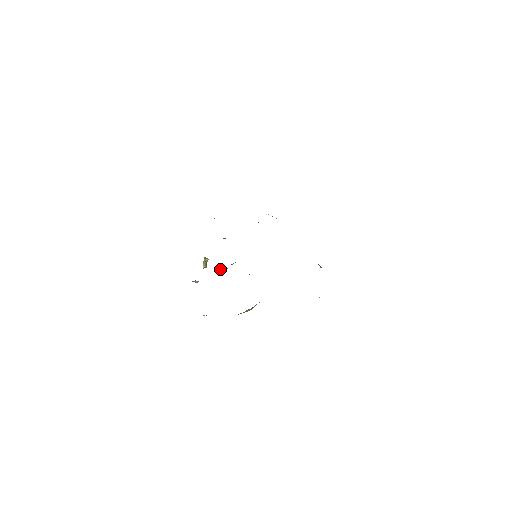
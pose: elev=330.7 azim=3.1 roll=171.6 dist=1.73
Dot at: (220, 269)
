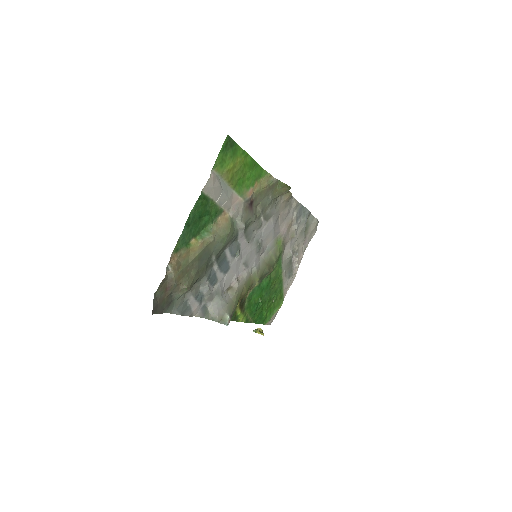
Dot at: (234, 293)
